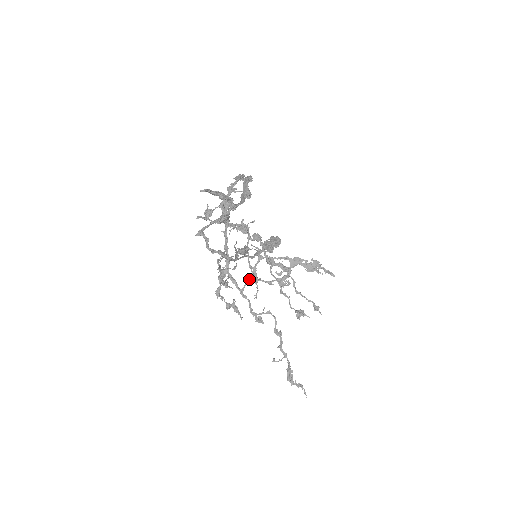
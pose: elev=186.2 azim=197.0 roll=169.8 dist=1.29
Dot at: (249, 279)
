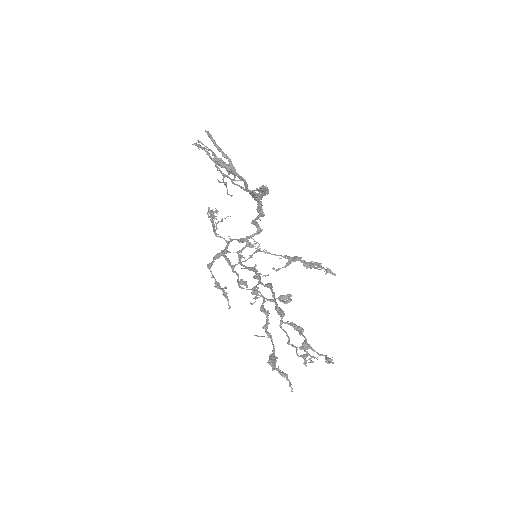
Dot at: (243, 261)
